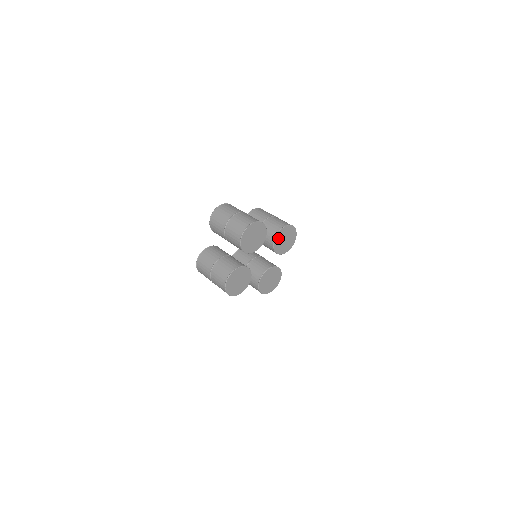
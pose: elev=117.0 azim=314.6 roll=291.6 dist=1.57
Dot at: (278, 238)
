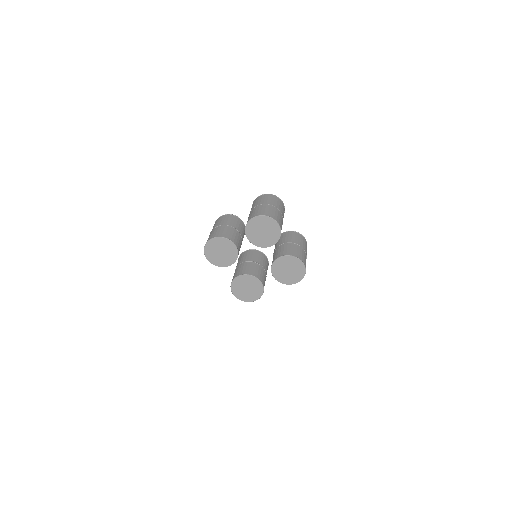
Dot at: (283, 260)
